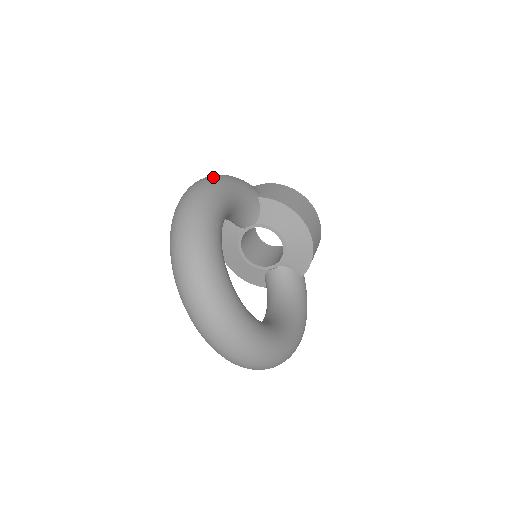
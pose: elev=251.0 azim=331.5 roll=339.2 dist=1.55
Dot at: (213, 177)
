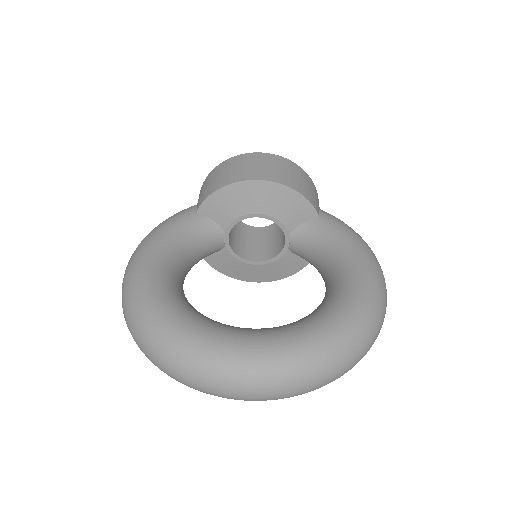
Dot at: (132, 254)
